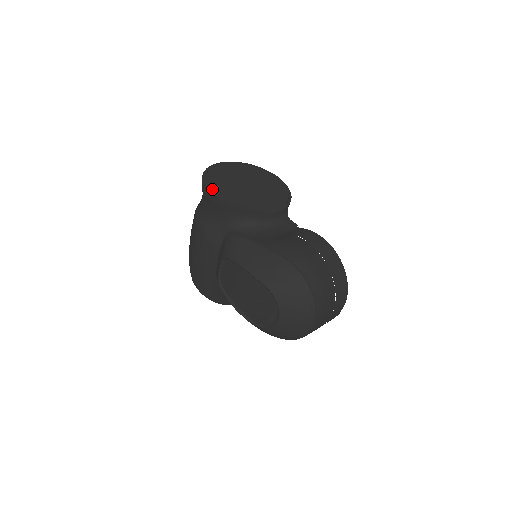
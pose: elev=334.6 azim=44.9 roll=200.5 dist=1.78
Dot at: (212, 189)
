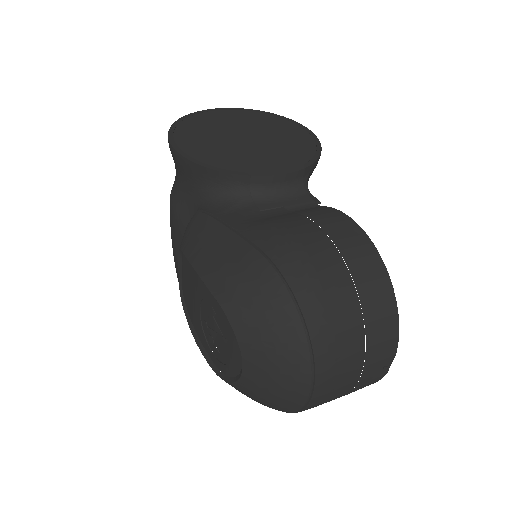
Dot at: (179, 137)
